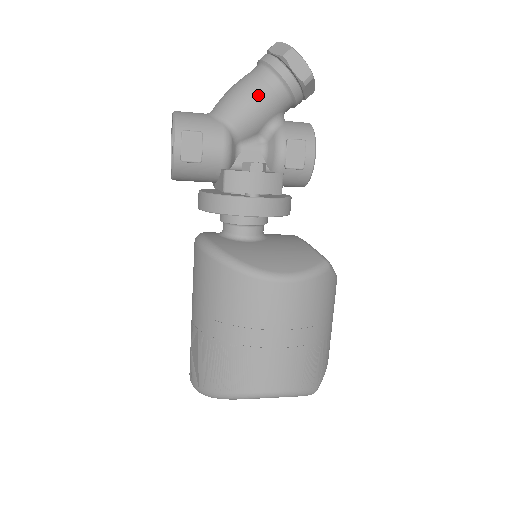
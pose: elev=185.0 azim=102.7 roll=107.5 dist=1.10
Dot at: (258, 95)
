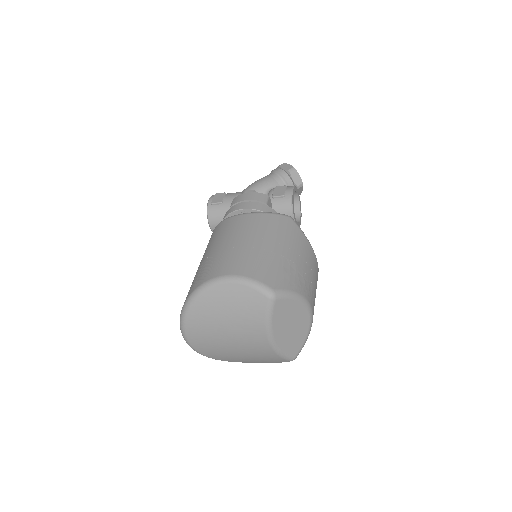
Dot at: (261, 179)
